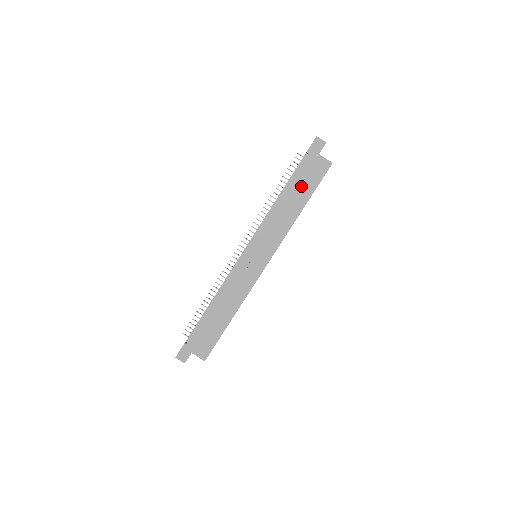
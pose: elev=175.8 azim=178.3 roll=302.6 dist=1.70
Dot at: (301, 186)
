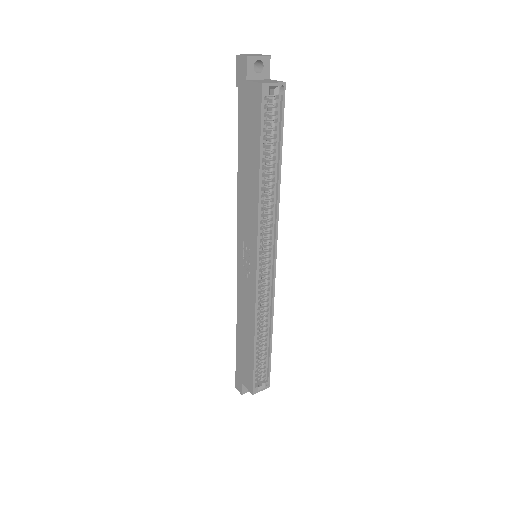
Dot at: (247, 141)
